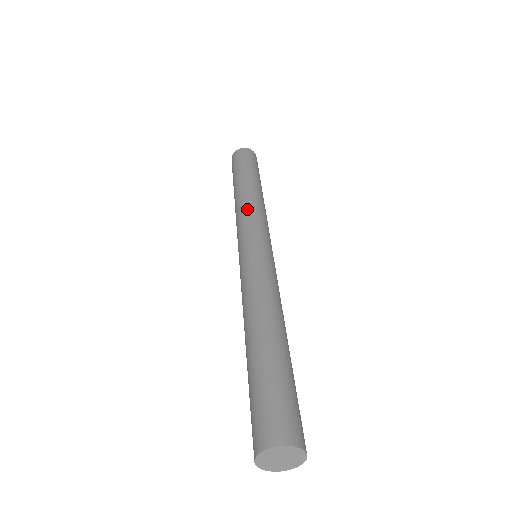
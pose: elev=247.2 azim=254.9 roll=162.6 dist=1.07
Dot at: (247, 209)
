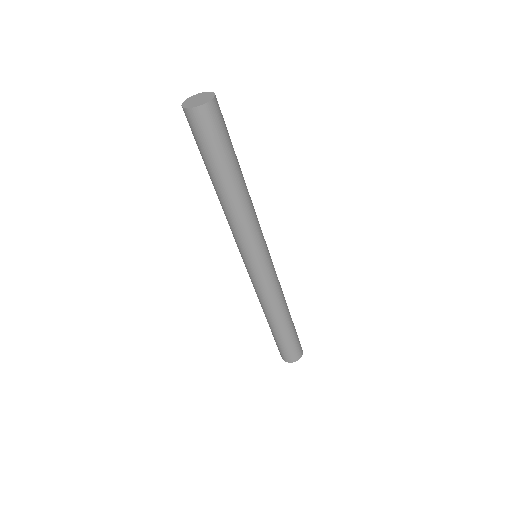
Dot at: occluded
